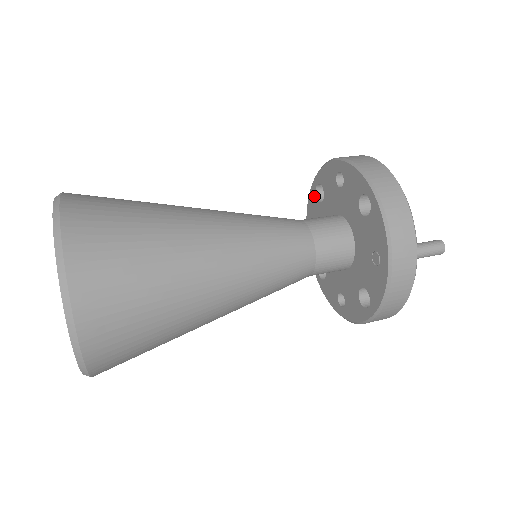
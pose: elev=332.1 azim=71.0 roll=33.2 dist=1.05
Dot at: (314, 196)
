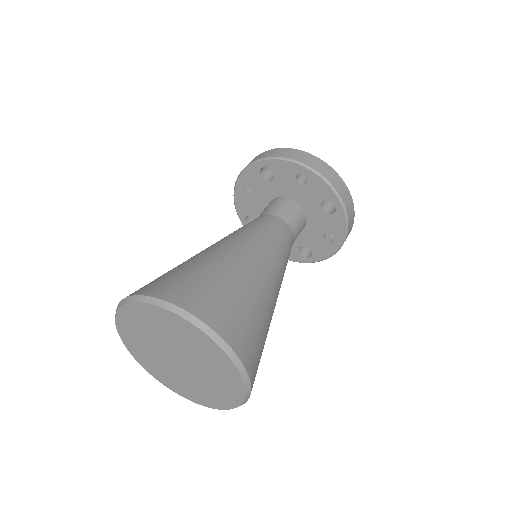
Dot at: (257, 172)
